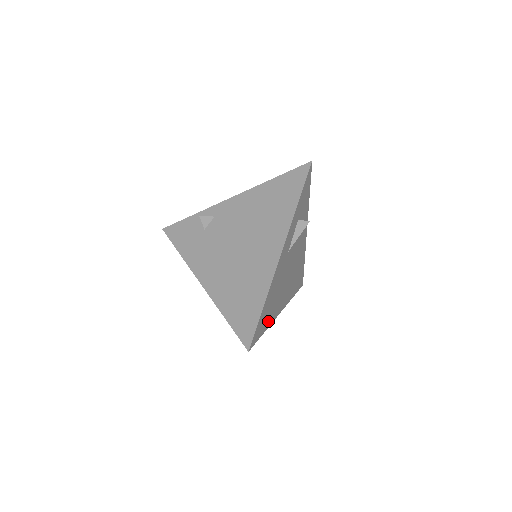
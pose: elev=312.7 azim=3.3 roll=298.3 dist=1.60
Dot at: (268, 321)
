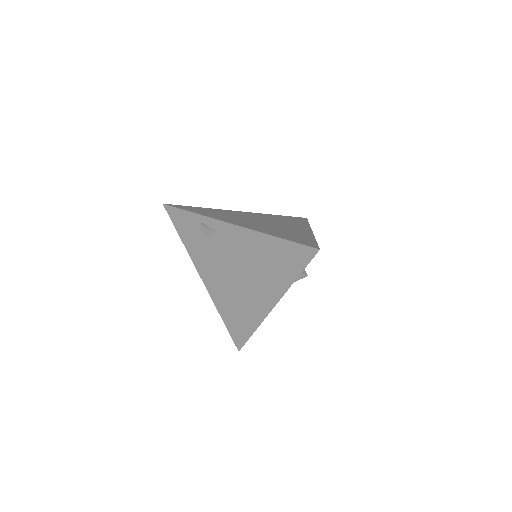
Dot at: occluded
